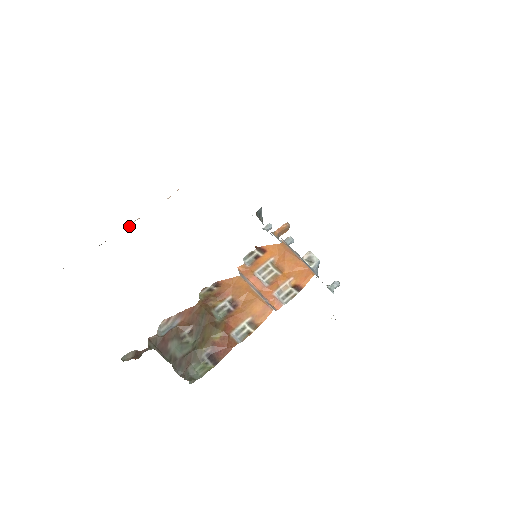
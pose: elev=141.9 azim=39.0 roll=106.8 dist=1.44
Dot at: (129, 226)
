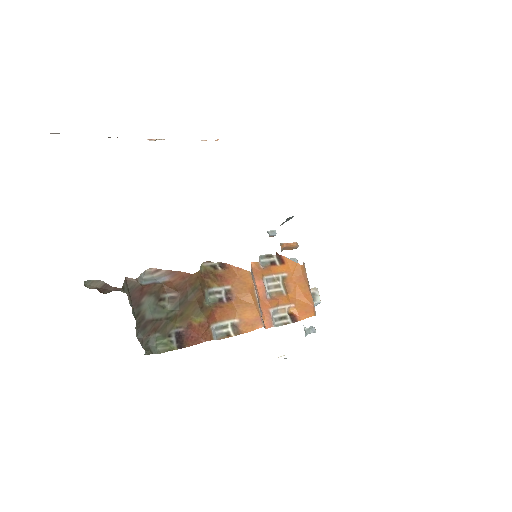
Dot at: (149, 140)
